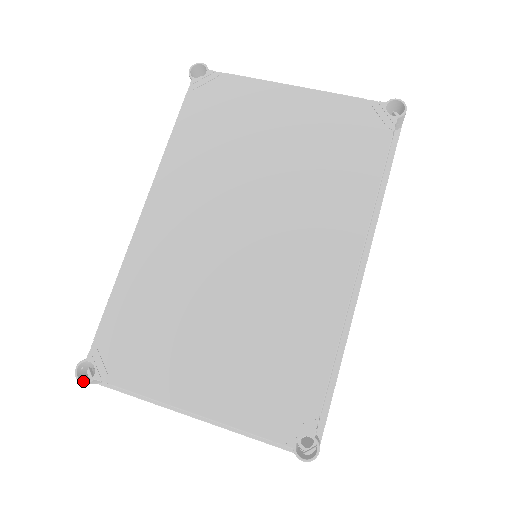
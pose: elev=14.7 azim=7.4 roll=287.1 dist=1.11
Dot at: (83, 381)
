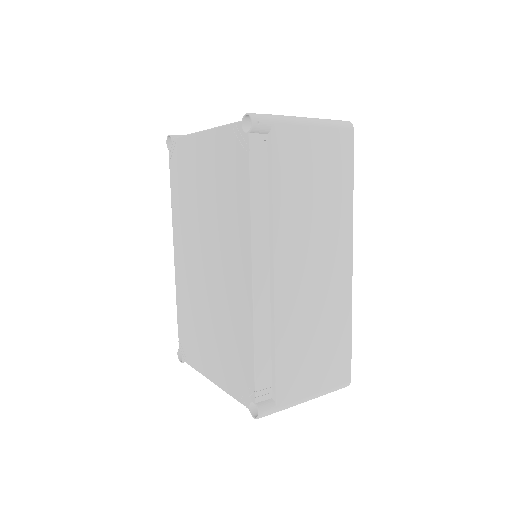
Dot at: occluded
